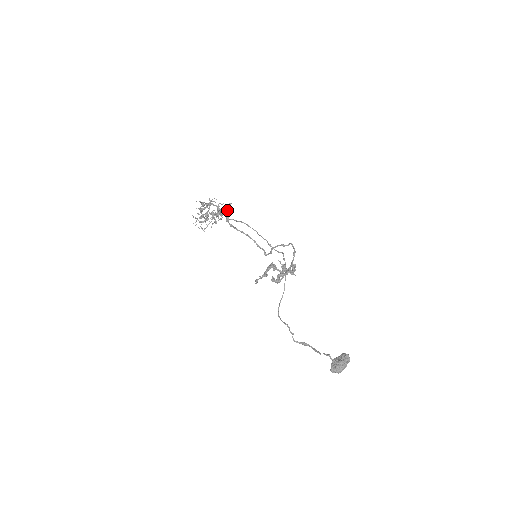
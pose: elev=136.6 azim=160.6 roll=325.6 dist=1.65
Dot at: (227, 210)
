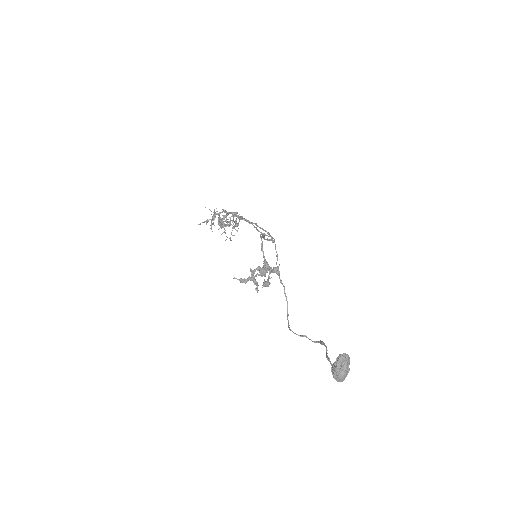
Dot at: (222, 218)
